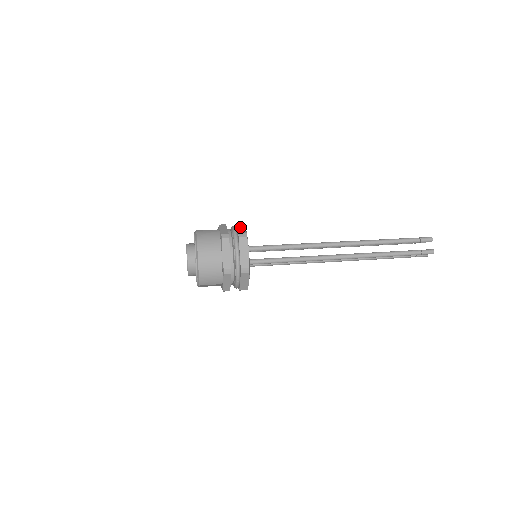
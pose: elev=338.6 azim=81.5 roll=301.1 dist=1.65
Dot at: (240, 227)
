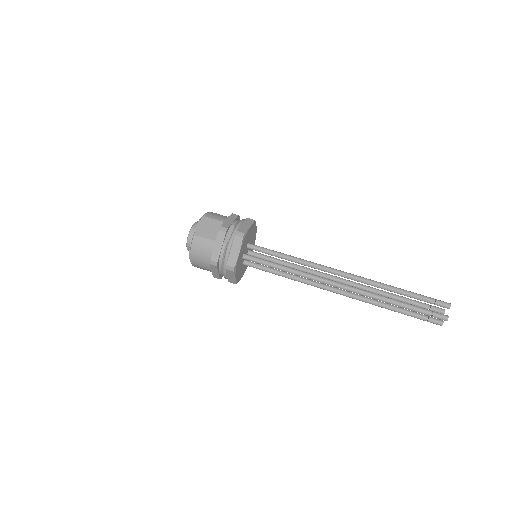
Dot at: (235, 248)
